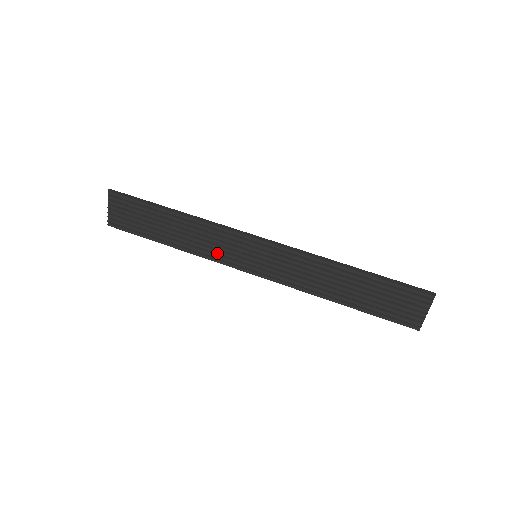
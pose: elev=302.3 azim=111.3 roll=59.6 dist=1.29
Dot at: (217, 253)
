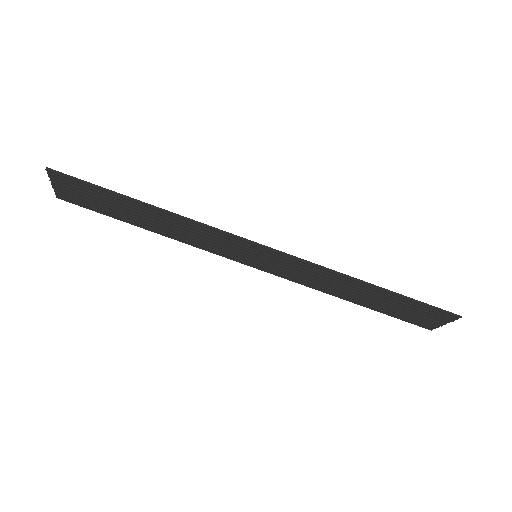
Dot at: (207, 246)
